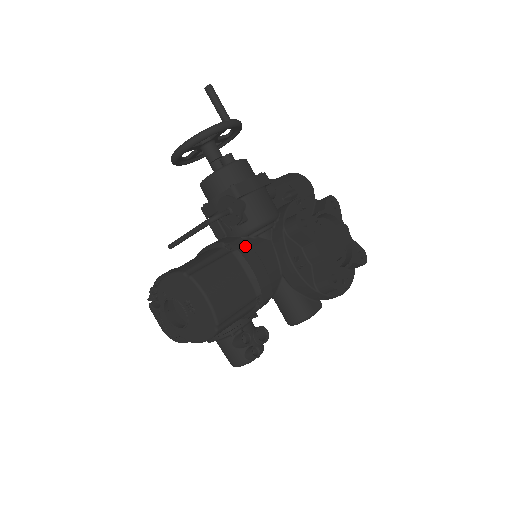
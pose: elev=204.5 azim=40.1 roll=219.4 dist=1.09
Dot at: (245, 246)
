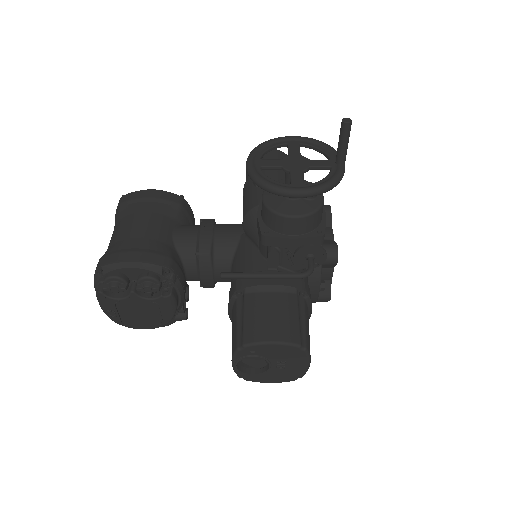
Dot at: (308, 288)
